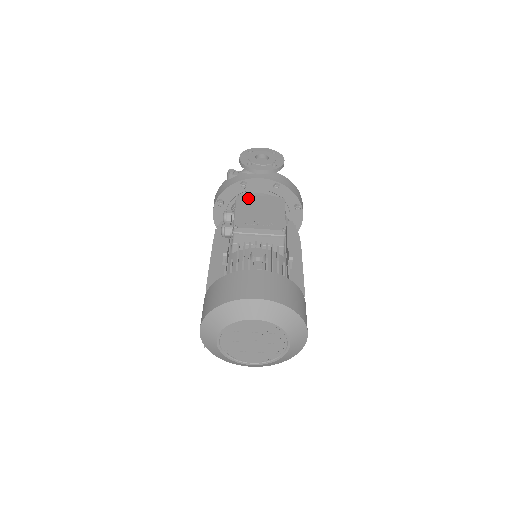
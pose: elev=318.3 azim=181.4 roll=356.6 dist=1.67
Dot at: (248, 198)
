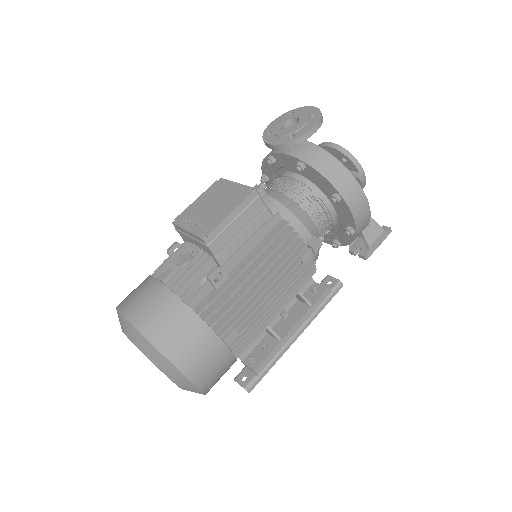
Dot at: (222, 185)
